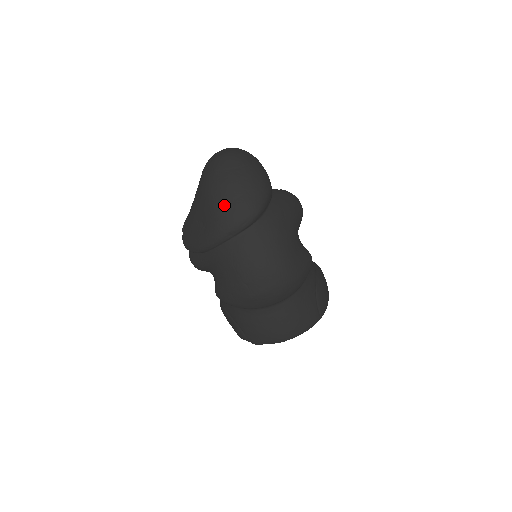
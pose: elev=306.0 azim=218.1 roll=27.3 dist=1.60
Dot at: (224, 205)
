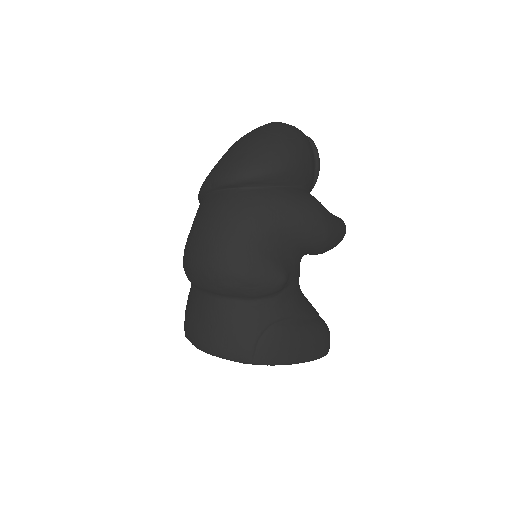
Dot at: (227, 155)
